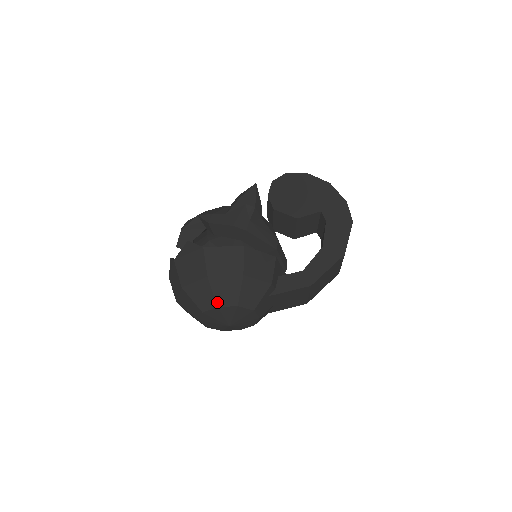
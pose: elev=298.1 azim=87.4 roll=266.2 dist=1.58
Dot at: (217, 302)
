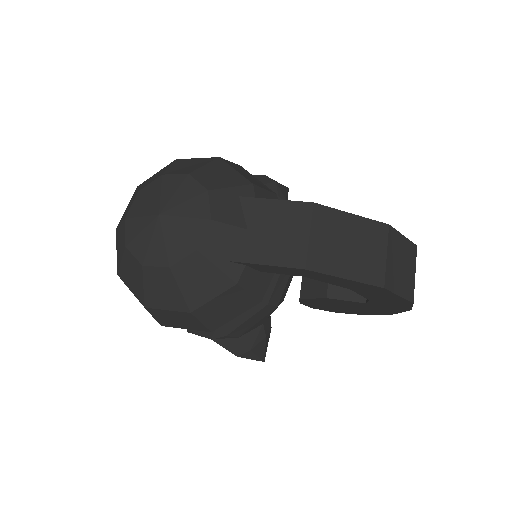
Dot at: (166, 172)
